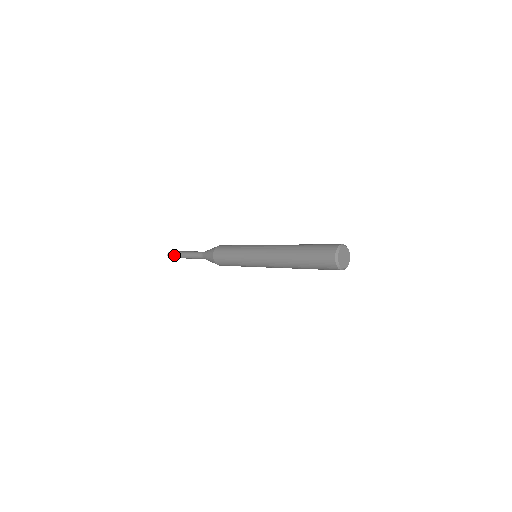
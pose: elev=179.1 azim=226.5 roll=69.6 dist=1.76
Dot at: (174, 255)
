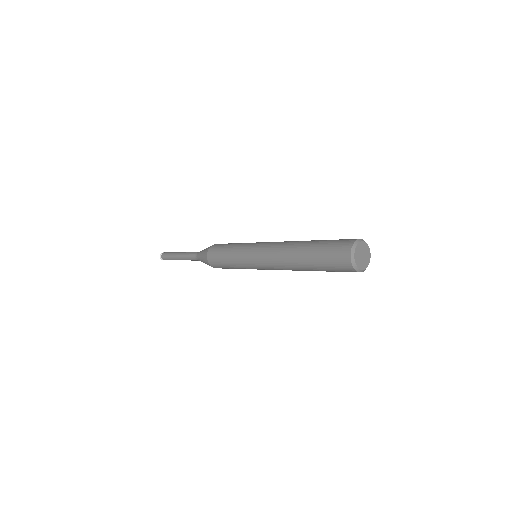
Dot at: (167, 259)
